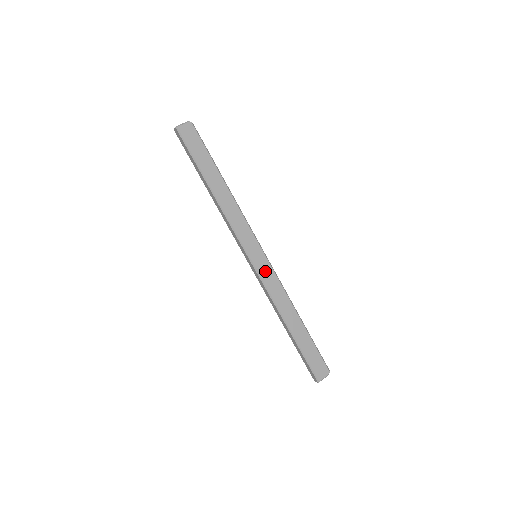
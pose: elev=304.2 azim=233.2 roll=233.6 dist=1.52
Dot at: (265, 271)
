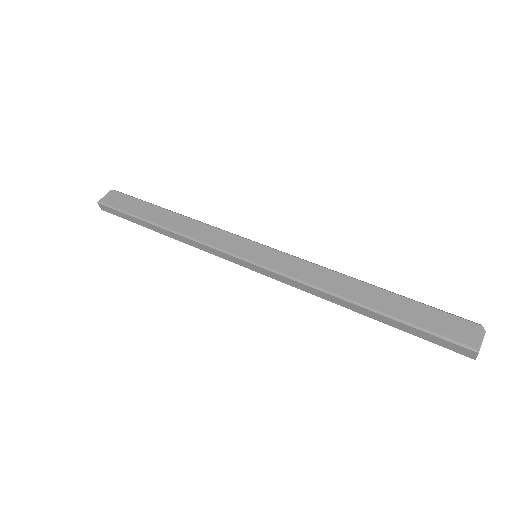
Dot at: (276, 261)
